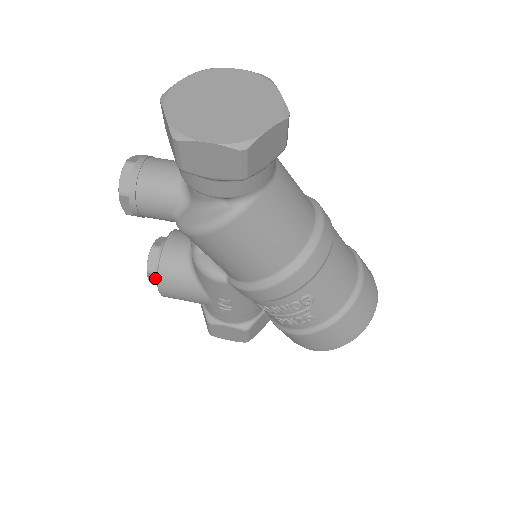
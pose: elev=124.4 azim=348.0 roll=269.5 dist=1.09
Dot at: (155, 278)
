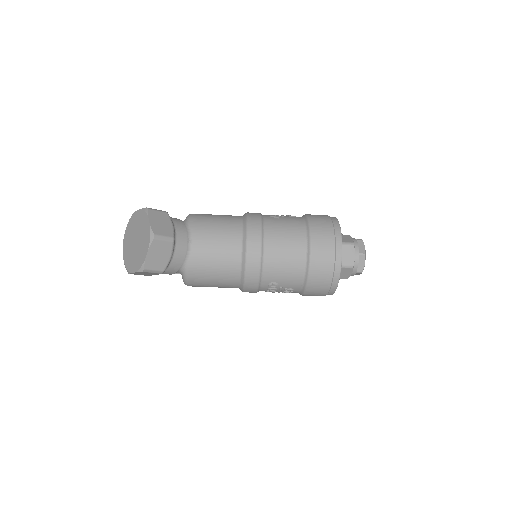
Dot at: occluded
